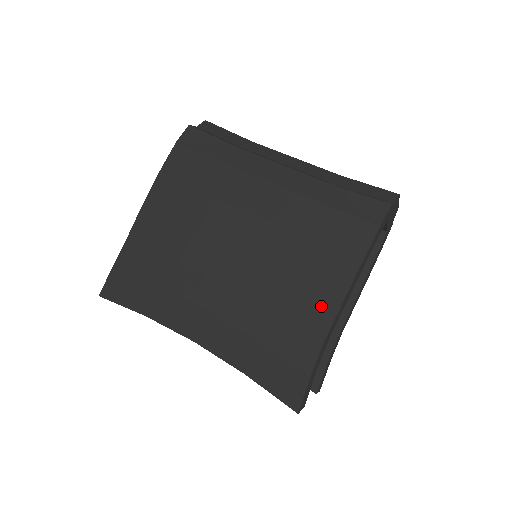
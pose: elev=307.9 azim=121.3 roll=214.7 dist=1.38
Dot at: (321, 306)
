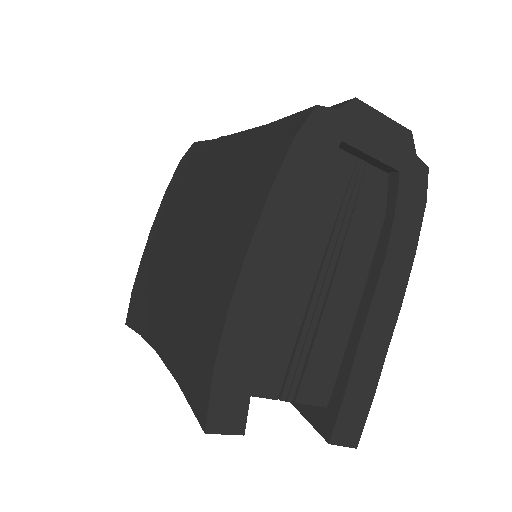
Dot at: (230, 267)
